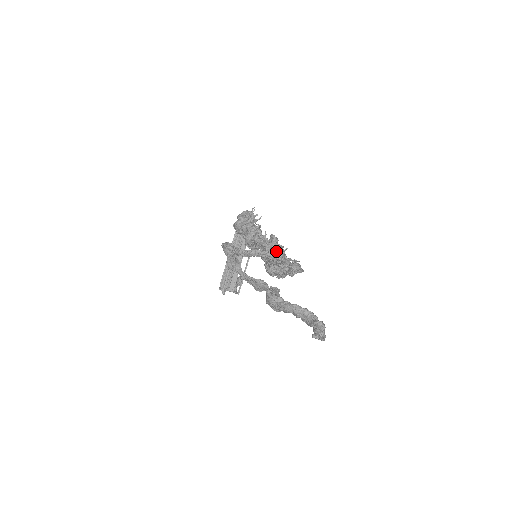
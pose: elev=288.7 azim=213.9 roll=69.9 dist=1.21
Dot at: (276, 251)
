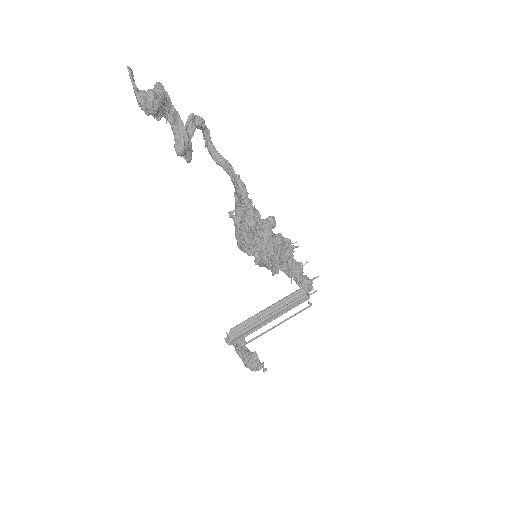
Dot at: occluded
